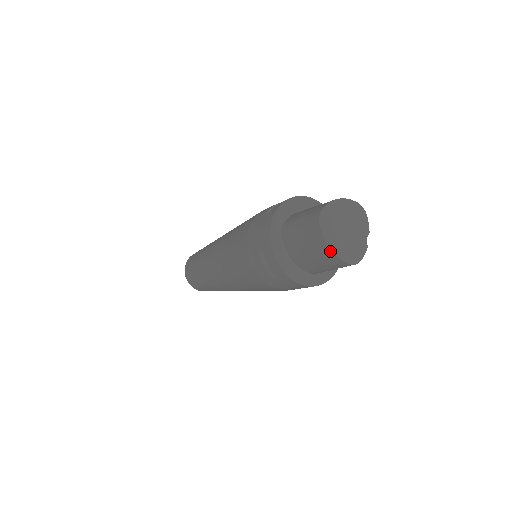
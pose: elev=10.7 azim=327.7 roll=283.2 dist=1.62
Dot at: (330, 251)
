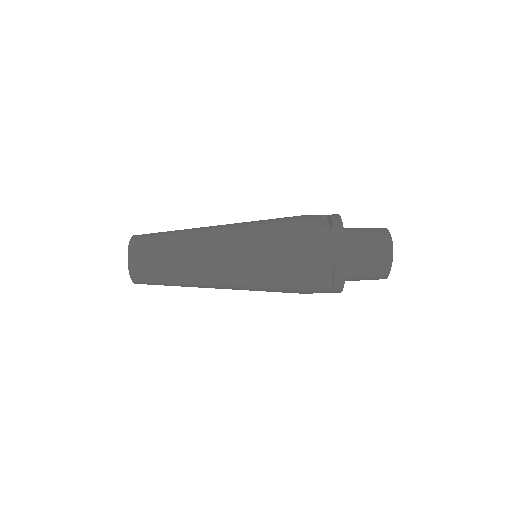
Dot at: (389, 270)
